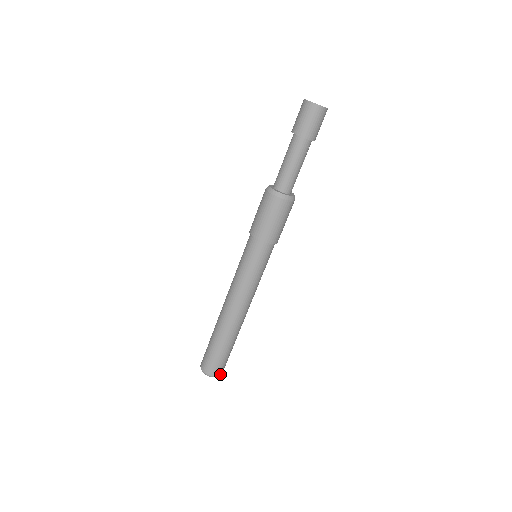
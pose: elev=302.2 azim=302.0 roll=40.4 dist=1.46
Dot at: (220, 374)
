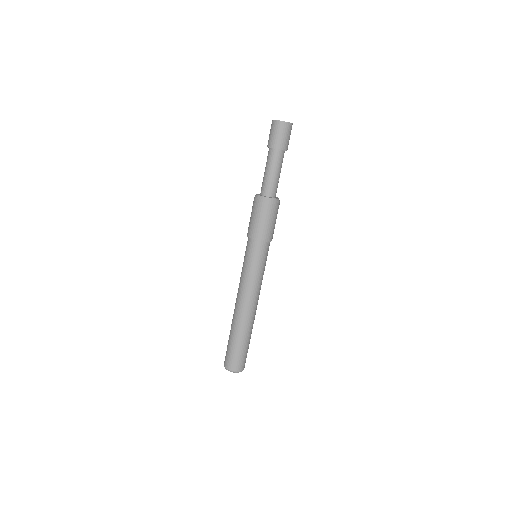
Dot at: (240, 370)
